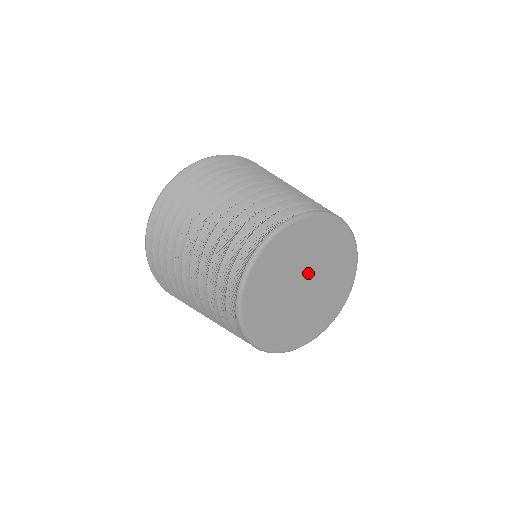
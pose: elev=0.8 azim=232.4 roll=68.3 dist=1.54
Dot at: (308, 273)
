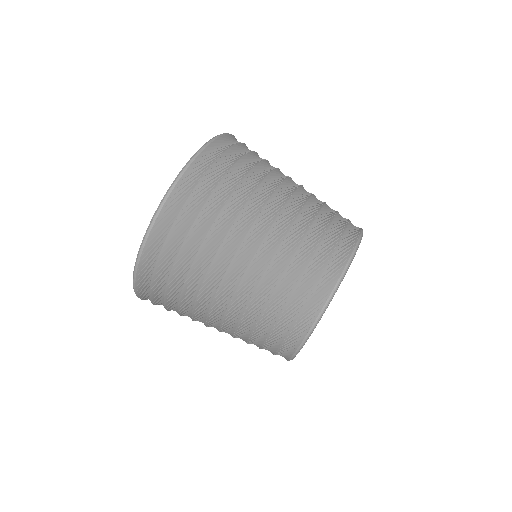
Dot at: occluded
